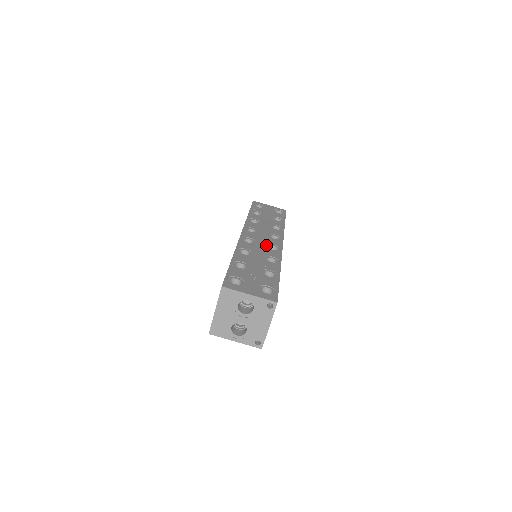
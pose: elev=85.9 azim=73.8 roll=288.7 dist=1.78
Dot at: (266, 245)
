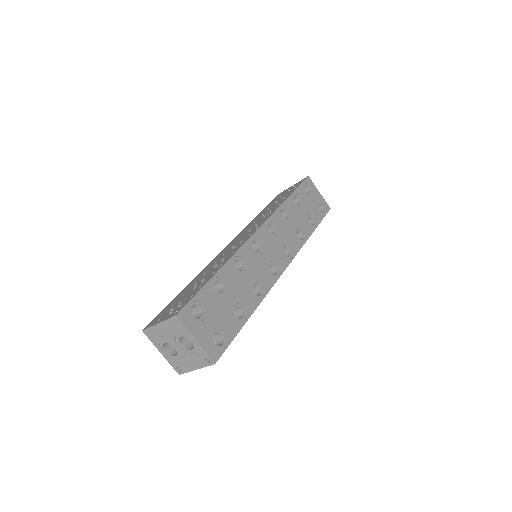
Dot at: (269, 262)
